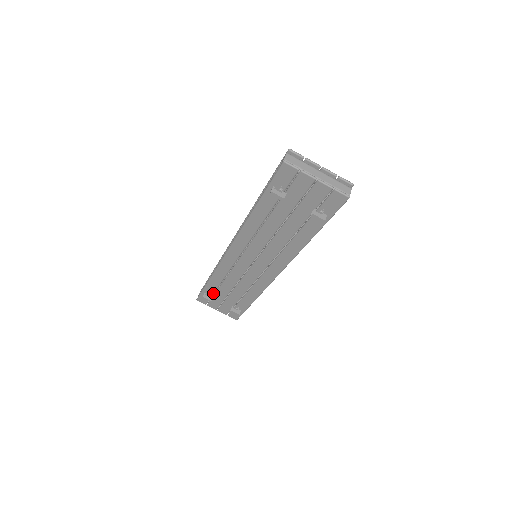
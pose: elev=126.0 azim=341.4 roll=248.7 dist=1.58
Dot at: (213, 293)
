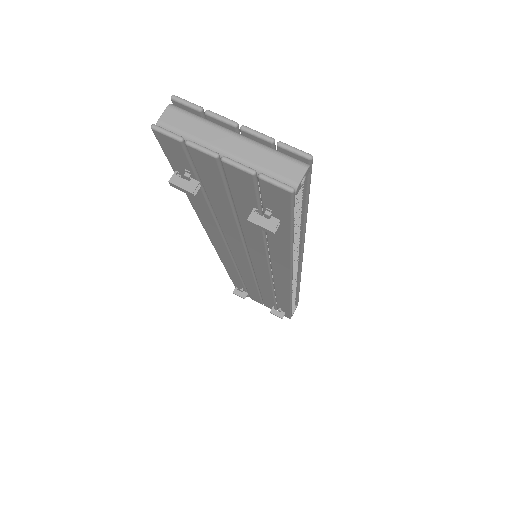
Dot at: (245, 288)
